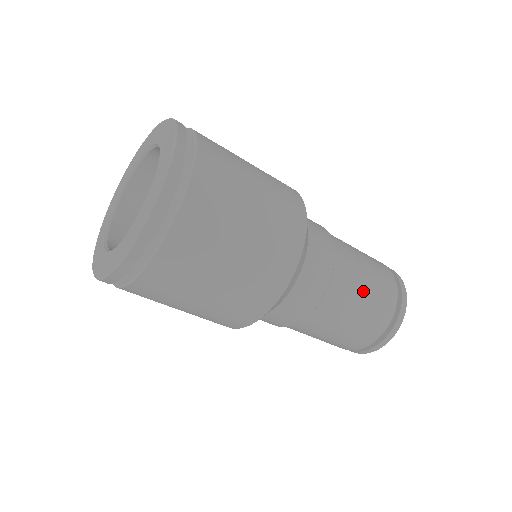
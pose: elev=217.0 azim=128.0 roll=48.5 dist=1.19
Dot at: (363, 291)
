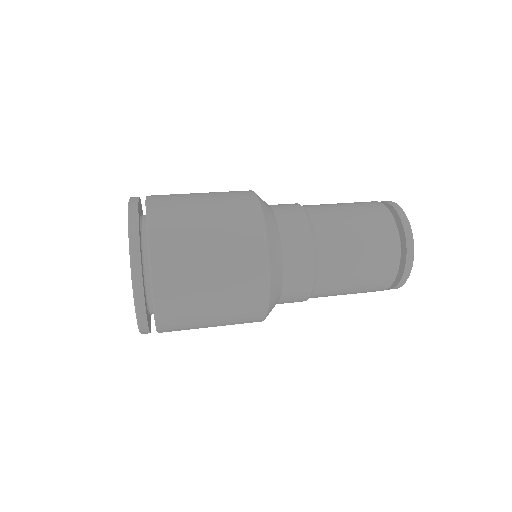
Dot at: occluded
